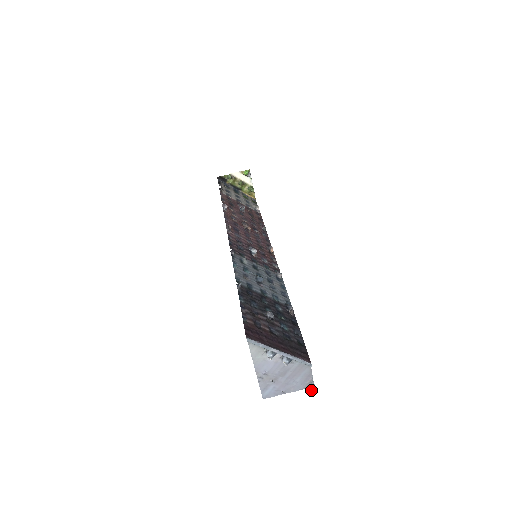
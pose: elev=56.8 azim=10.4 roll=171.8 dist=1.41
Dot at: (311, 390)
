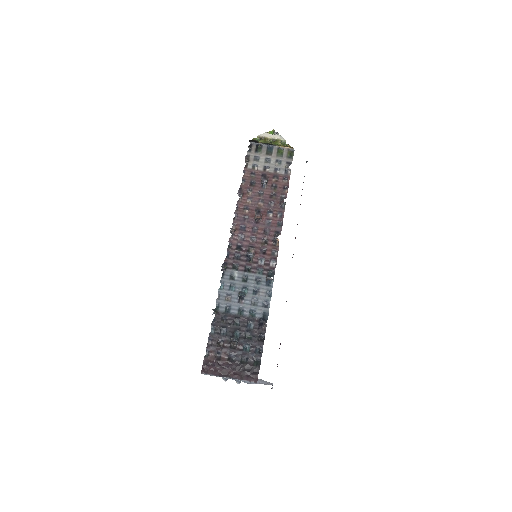
Dot at: occluded
